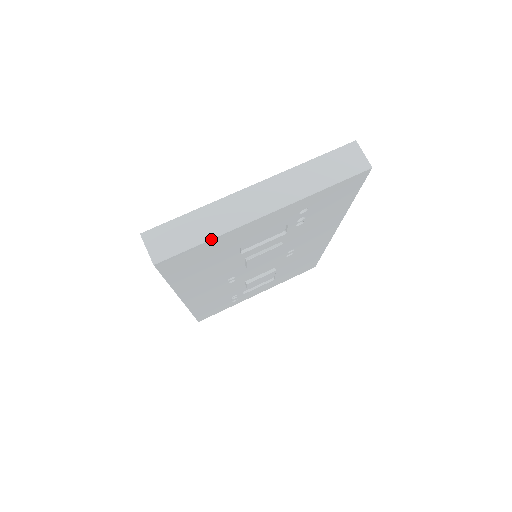
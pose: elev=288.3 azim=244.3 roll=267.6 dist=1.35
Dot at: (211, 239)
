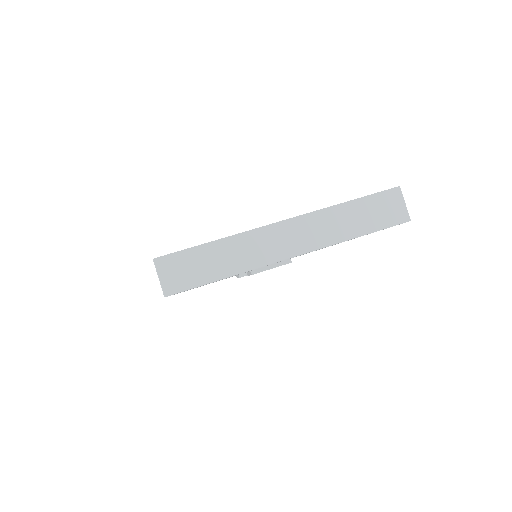
Dot at: (230, 276)
